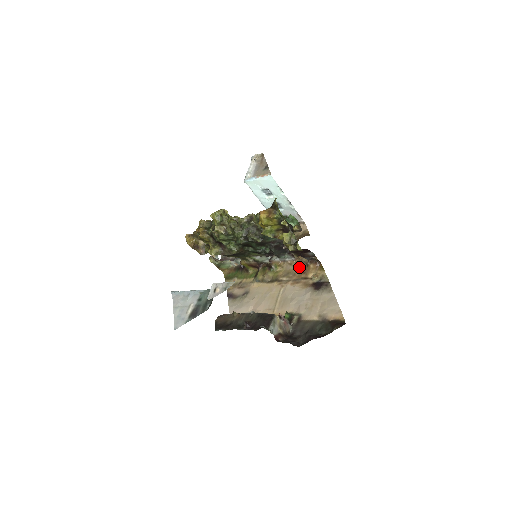
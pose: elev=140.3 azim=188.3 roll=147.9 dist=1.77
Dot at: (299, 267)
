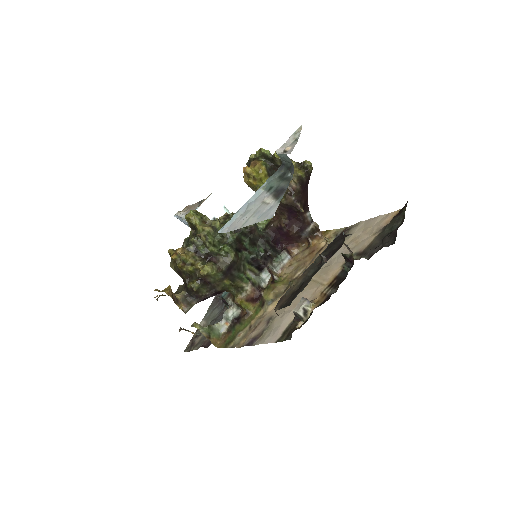
Dot at: (302, 256)
